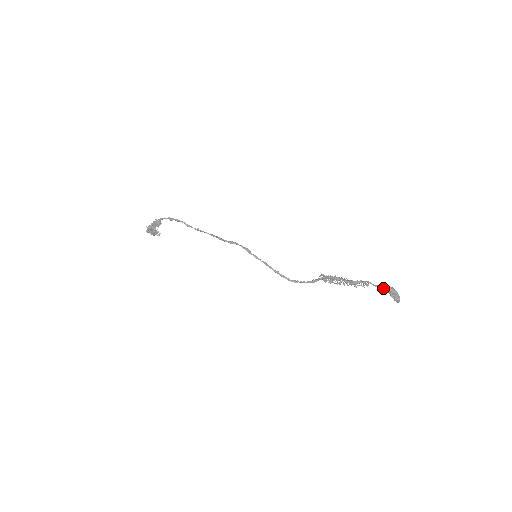
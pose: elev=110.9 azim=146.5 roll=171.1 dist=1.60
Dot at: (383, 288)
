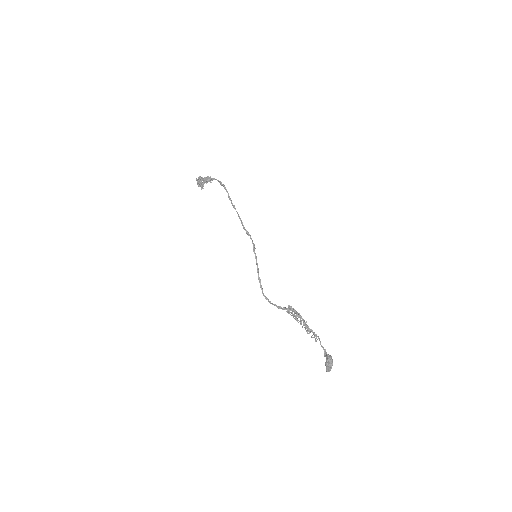
Dot at: (325, 352)
